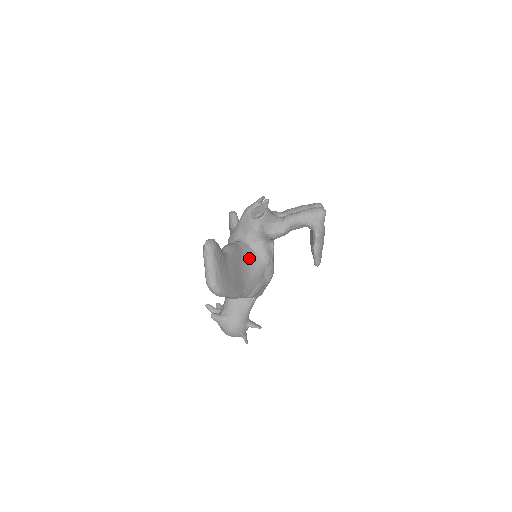
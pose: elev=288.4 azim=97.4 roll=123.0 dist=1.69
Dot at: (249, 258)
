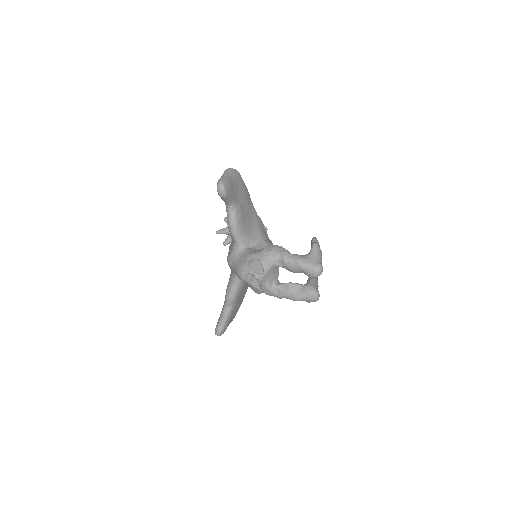
Dot at: occluded
